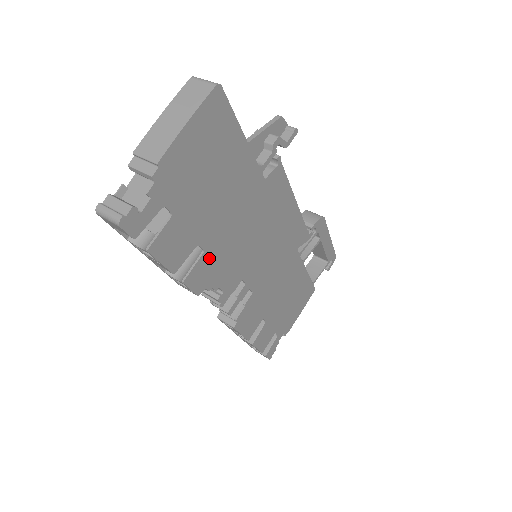
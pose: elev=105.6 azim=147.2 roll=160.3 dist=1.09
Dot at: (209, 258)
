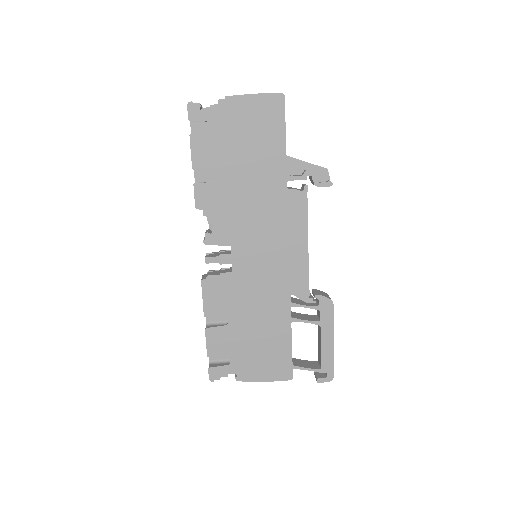
Dot at: (218, 191)
